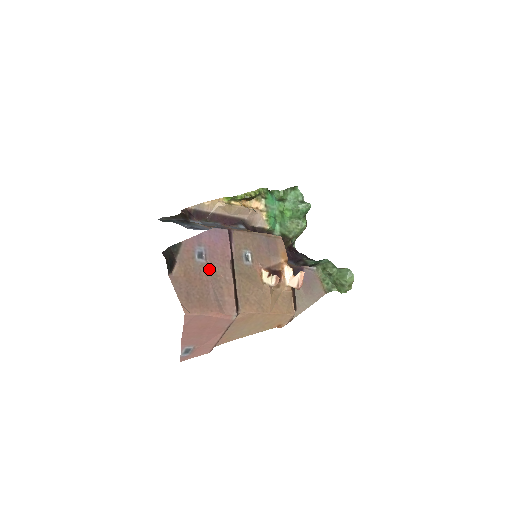
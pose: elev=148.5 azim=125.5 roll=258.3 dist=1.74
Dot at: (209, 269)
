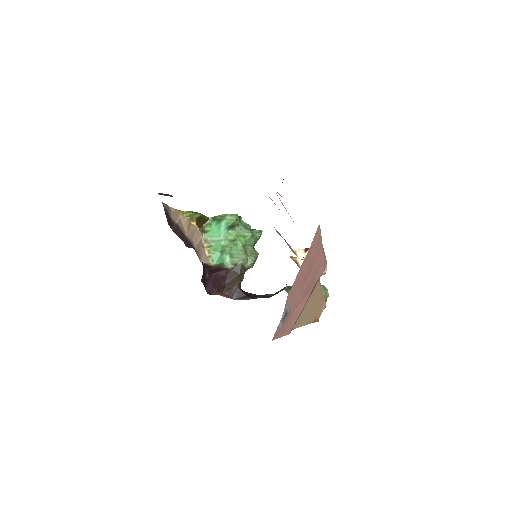
Dot at: occluded
